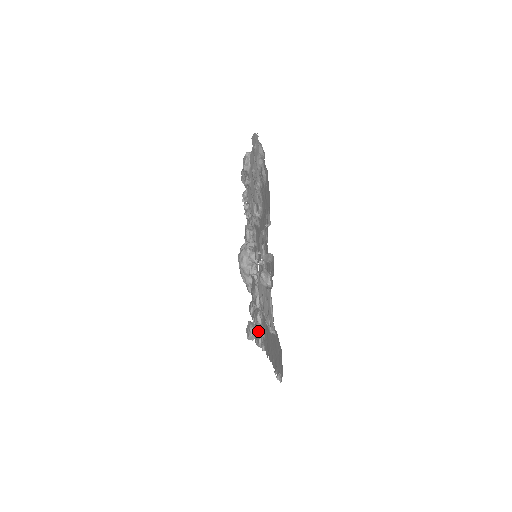
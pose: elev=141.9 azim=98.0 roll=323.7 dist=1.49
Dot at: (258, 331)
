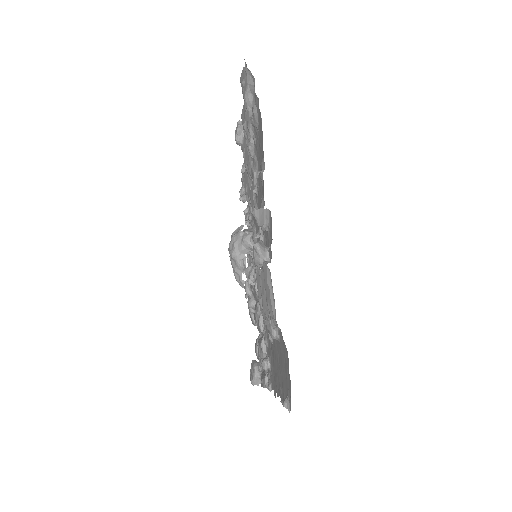
Dot at: (262, 361)
